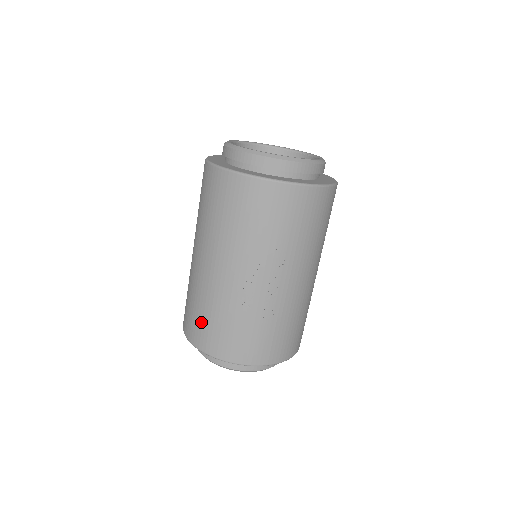
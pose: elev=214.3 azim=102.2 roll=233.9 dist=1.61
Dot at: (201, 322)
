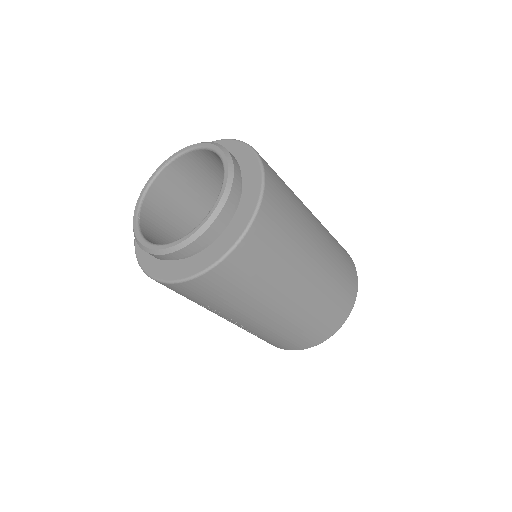
Dot at: occluded
